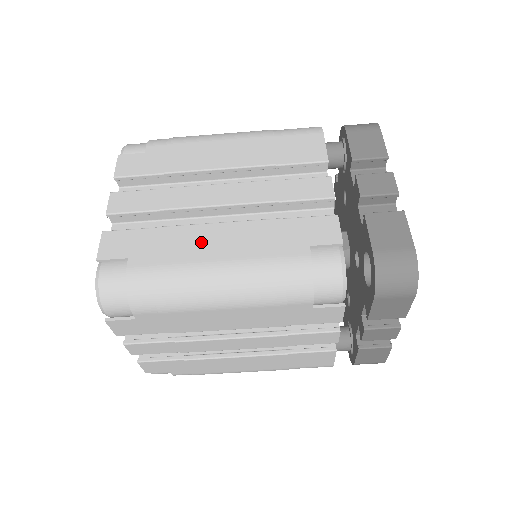
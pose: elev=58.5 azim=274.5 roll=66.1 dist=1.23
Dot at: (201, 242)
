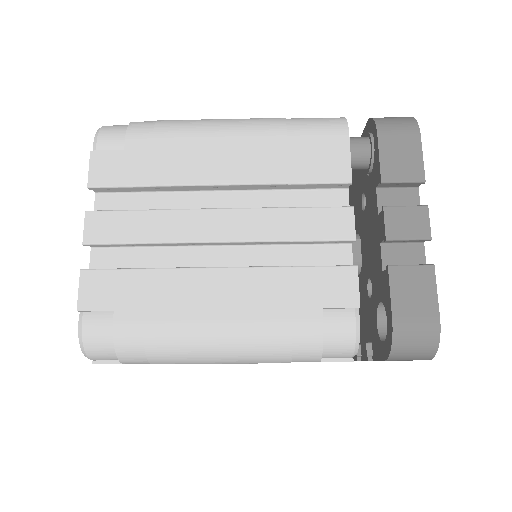
Dot at: (198, 295)
